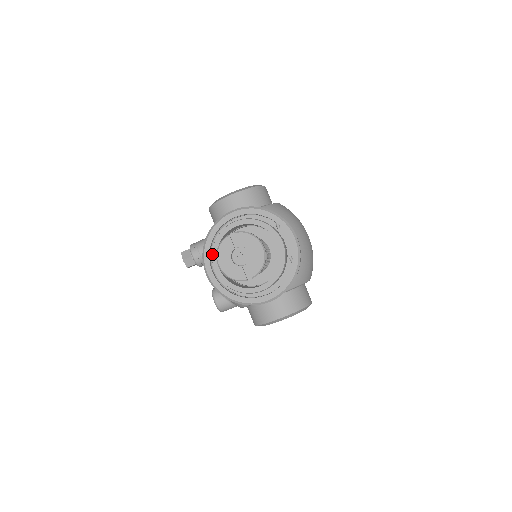
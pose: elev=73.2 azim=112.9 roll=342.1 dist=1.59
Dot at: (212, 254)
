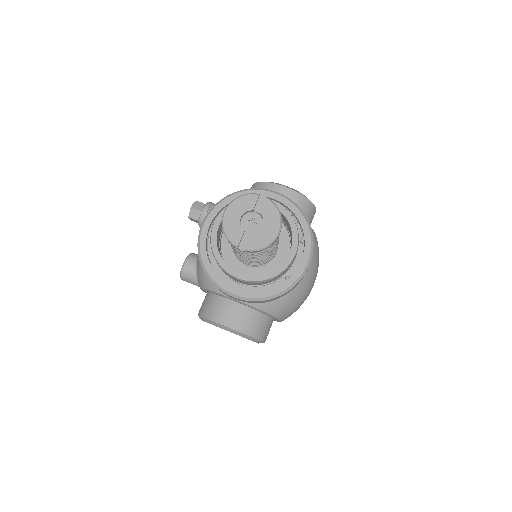
Dot at: occluded
